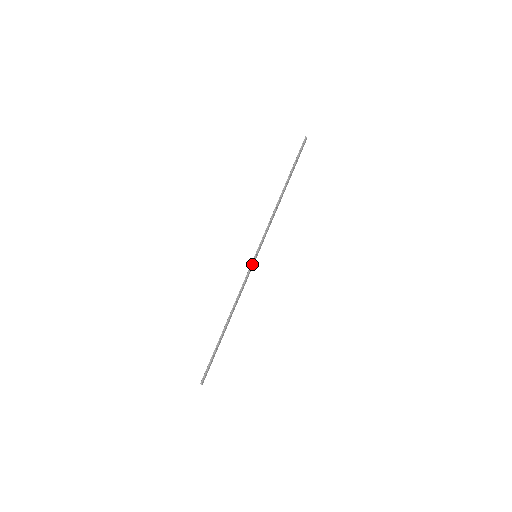
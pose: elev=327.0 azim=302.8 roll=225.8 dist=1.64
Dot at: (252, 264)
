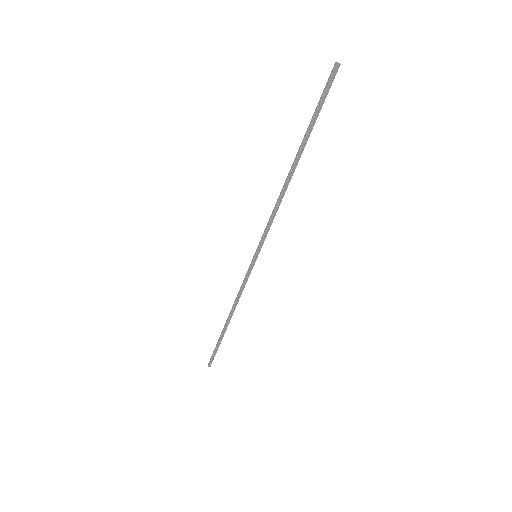
Dot at: (250, 266)
